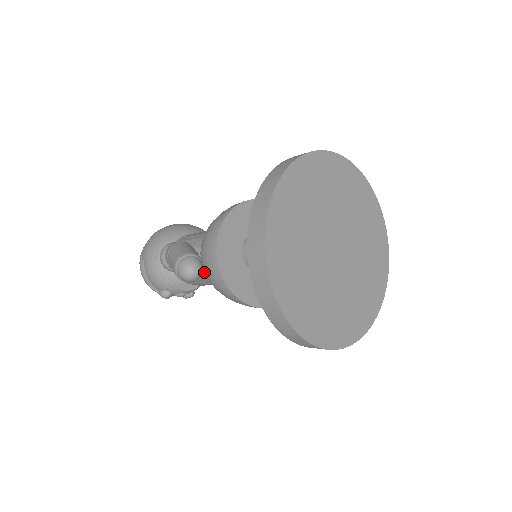
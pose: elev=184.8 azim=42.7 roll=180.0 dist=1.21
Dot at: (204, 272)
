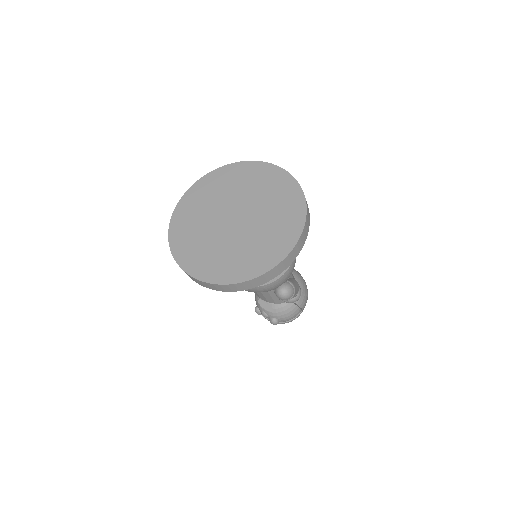
Dot at: occluded
